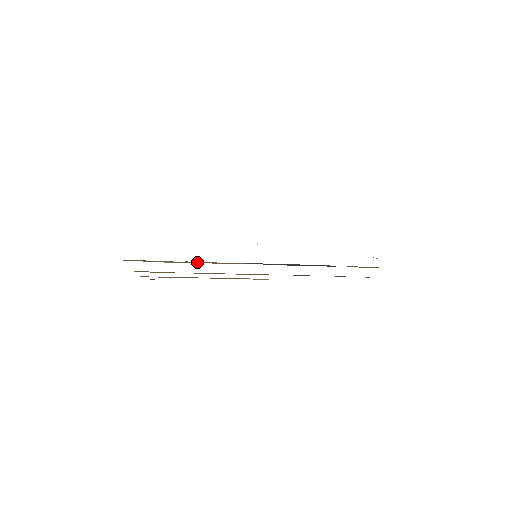
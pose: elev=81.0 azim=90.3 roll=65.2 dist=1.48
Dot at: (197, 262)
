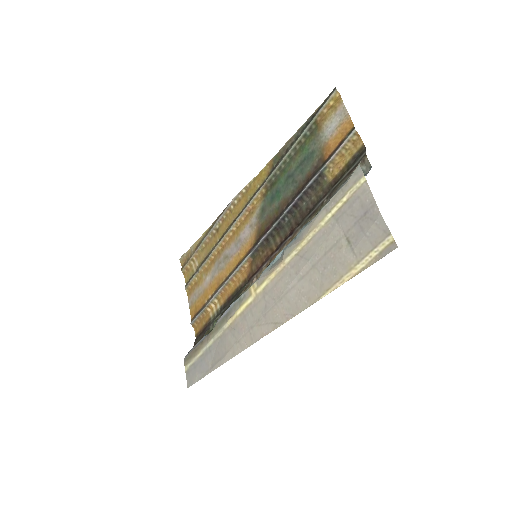
Dot at: (225, 287)
